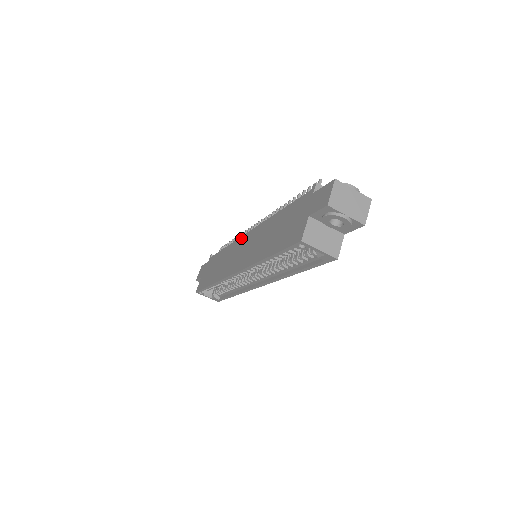
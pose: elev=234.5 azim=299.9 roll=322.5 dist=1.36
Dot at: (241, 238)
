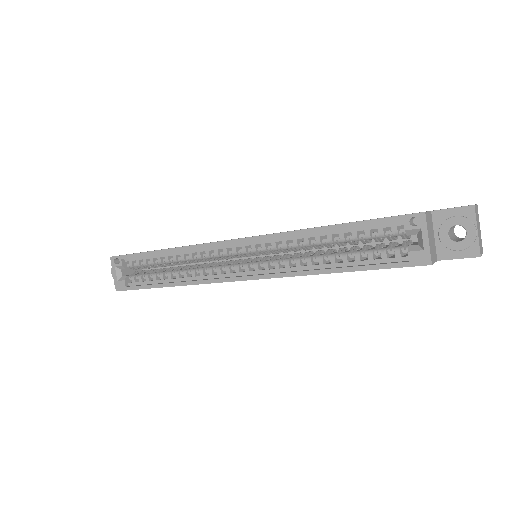
Dot at: occluded
